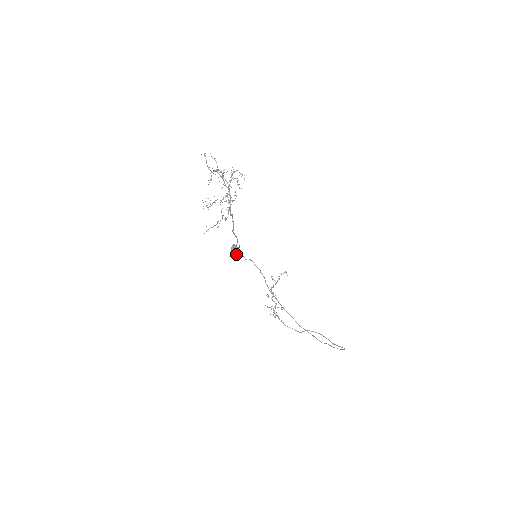
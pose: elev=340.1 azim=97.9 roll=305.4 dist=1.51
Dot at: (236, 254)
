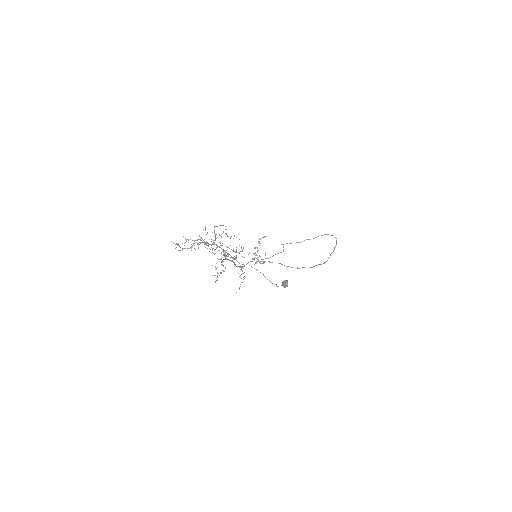
Dot at: occluded
